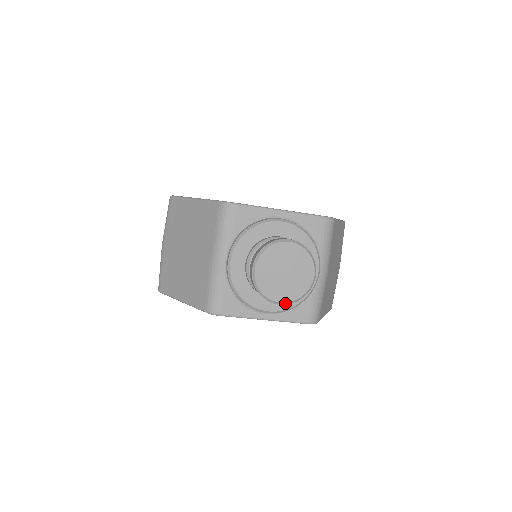
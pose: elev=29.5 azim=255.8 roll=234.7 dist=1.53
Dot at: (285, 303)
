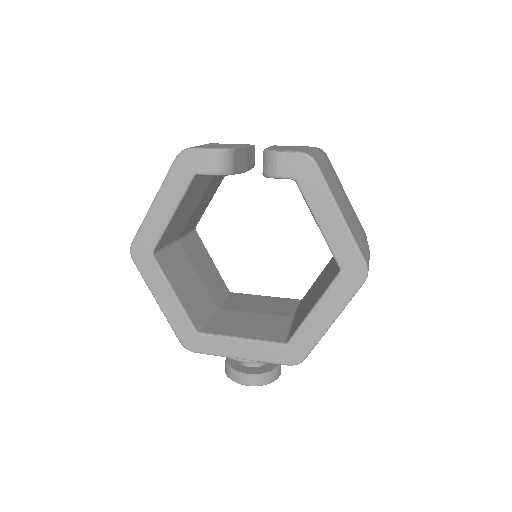
Dot at: occluded
